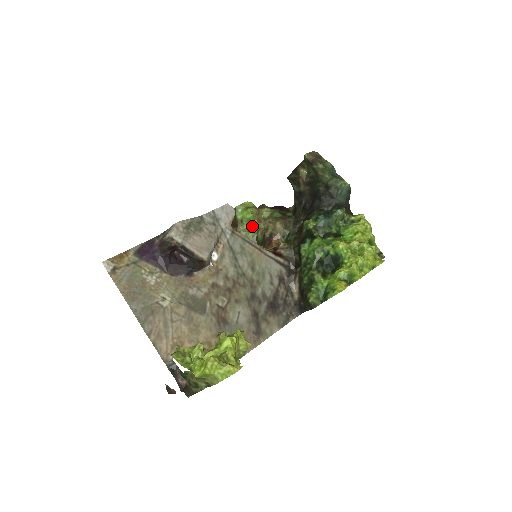
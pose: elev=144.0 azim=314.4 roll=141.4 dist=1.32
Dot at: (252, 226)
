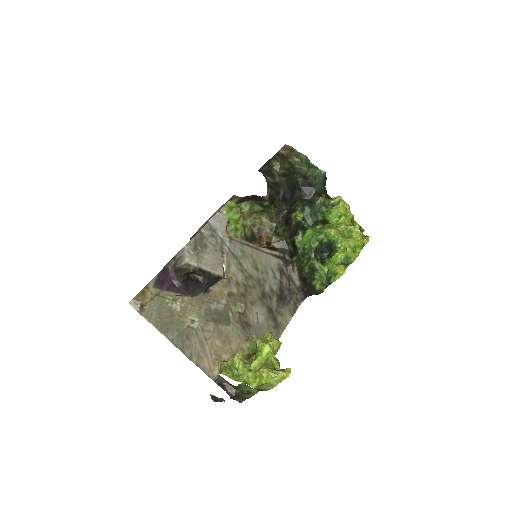
Dot at: (239, 225)
